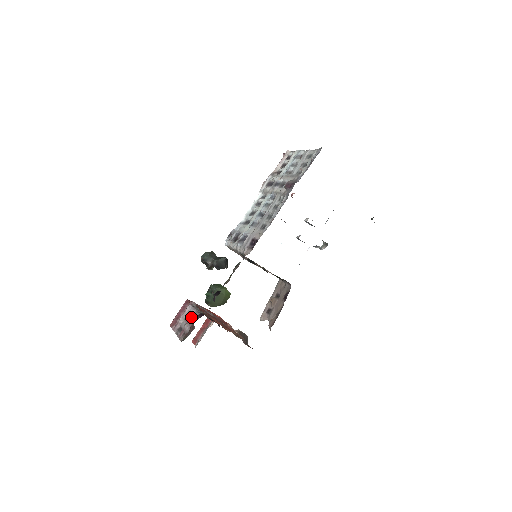
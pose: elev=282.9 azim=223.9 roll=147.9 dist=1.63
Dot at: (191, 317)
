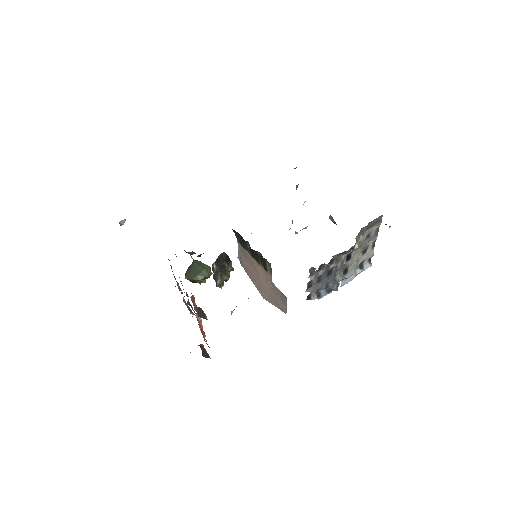
Dot at: occluded
